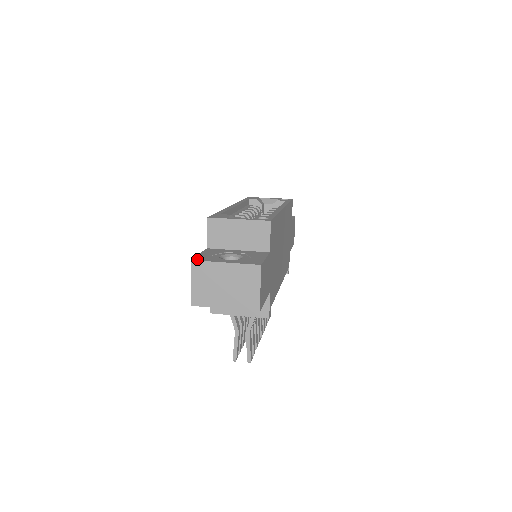
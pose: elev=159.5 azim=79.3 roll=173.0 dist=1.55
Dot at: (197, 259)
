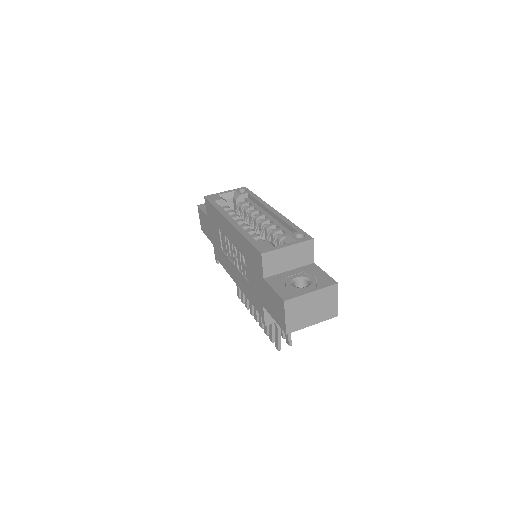
Dot at: (287, 298)
